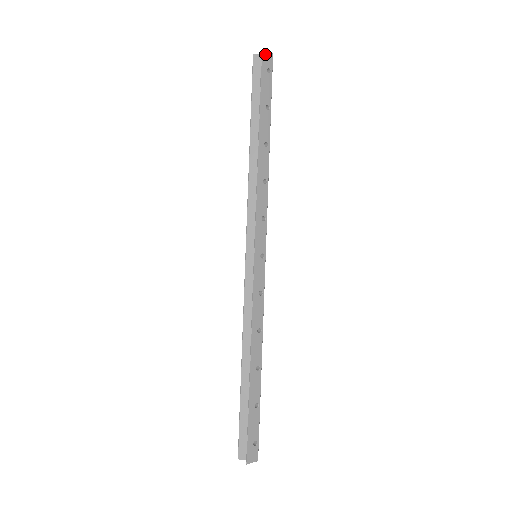
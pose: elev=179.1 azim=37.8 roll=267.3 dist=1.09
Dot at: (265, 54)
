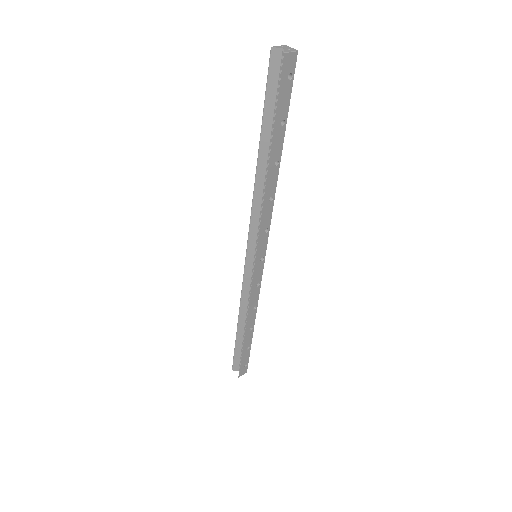
Dot at: (287, 57)
